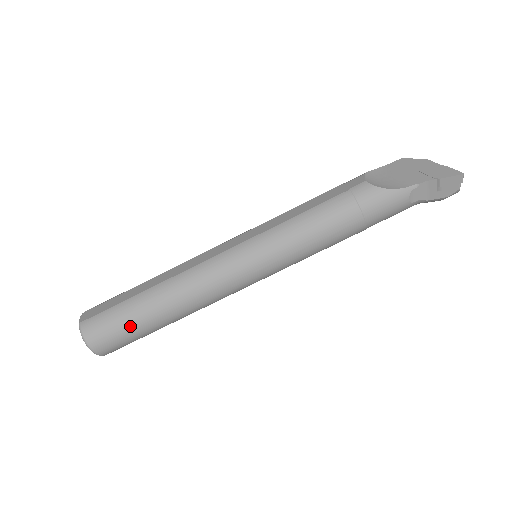
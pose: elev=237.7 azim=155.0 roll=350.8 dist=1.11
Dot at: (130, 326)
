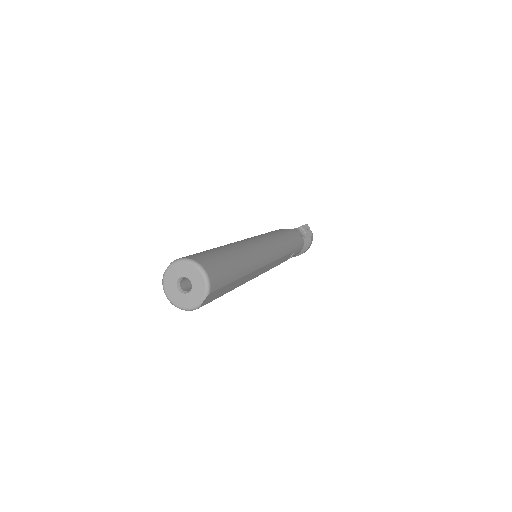
Dot at: (218, 255)
